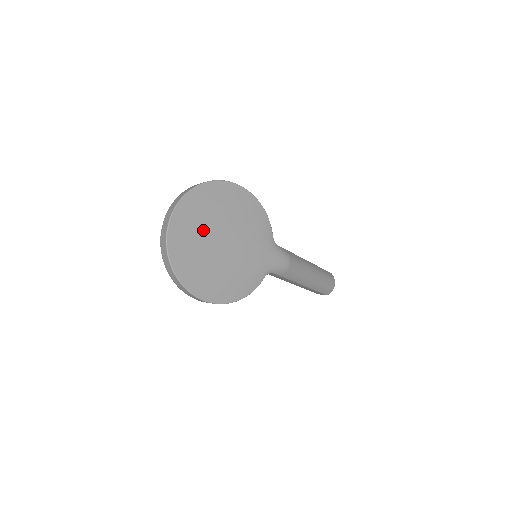
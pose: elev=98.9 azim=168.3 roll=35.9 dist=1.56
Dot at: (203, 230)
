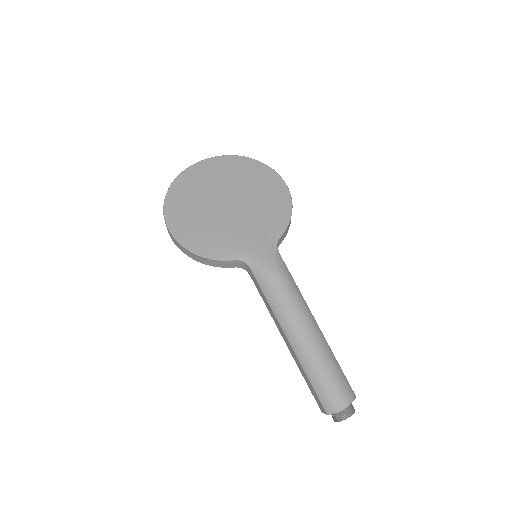
Dot at: (220, 183)
